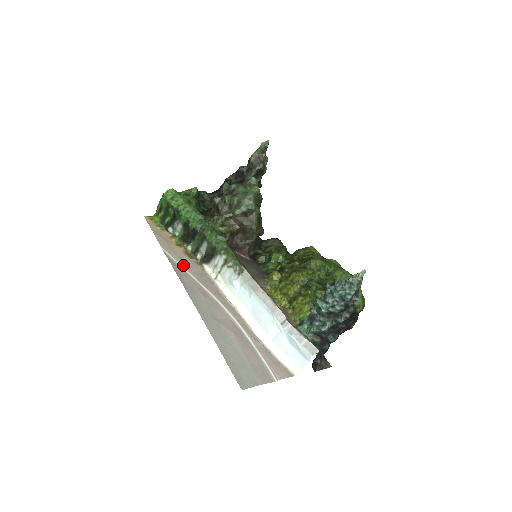
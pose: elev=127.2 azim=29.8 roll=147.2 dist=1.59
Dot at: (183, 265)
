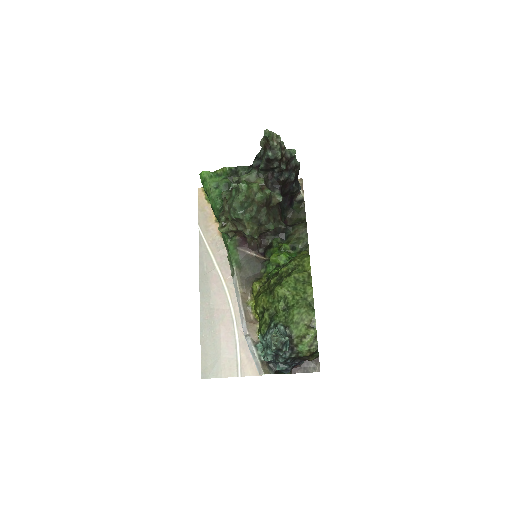
Dot at: (210, 247)
